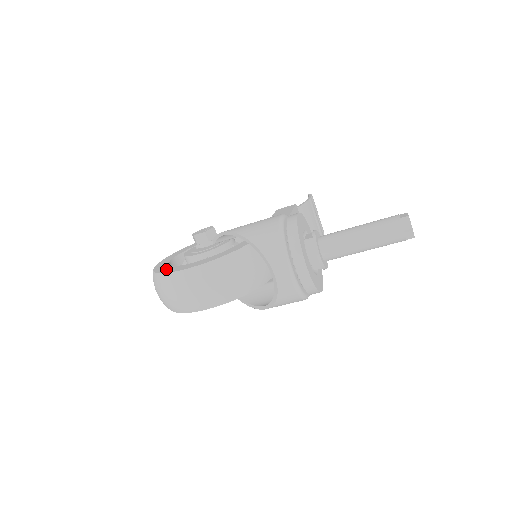
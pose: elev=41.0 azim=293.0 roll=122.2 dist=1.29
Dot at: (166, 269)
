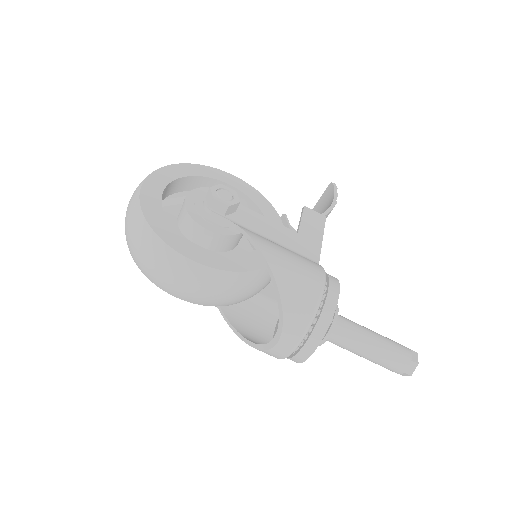
Dot at: (160, 223)
